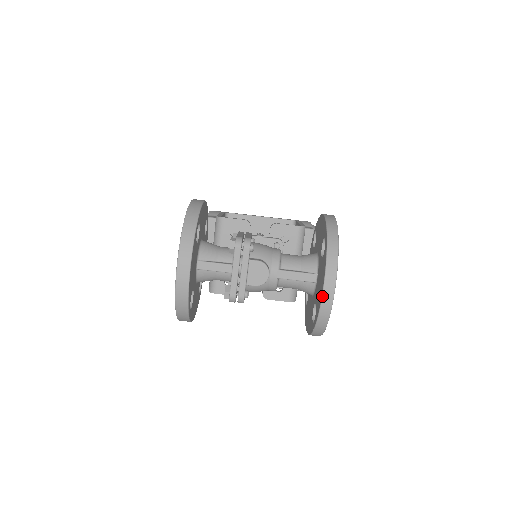
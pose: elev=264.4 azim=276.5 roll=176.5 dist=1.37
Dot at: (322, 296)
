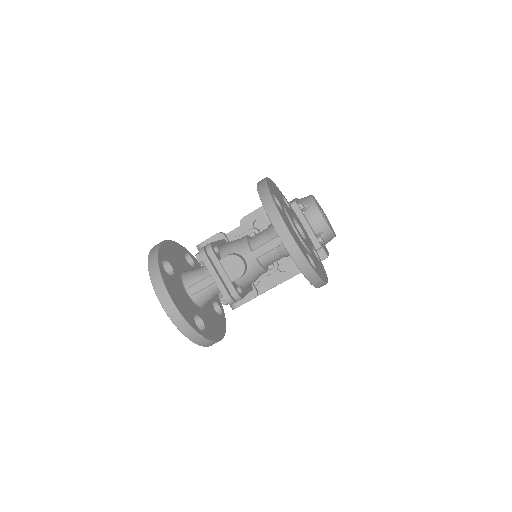
Dot at: occluded
